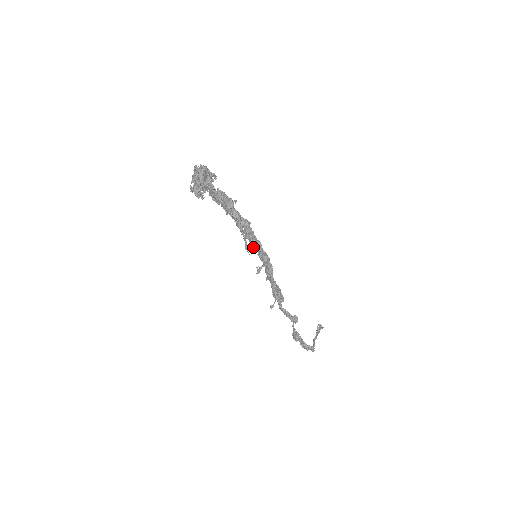
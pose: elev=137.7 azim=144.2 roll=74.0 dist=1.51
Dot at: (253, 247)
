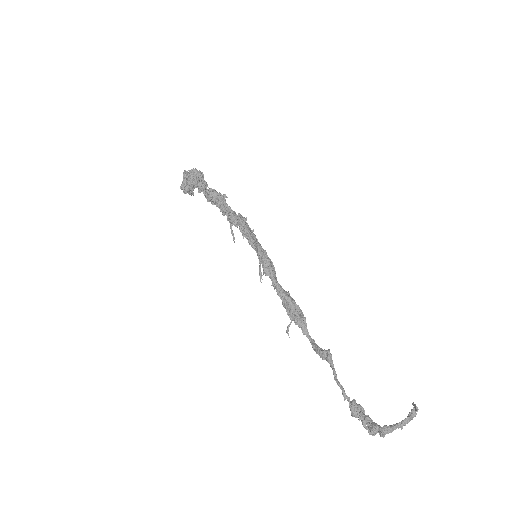
Dot at: (251, 245)
